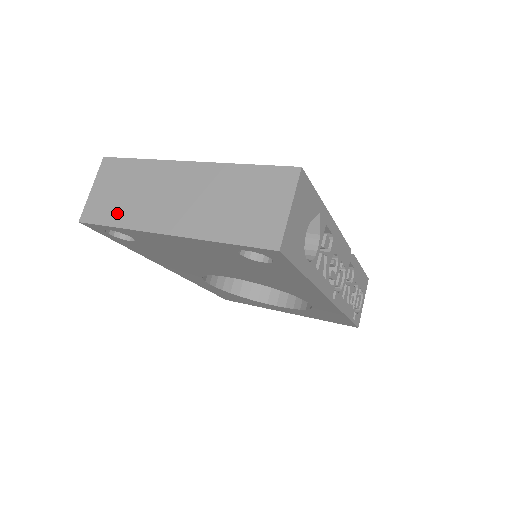
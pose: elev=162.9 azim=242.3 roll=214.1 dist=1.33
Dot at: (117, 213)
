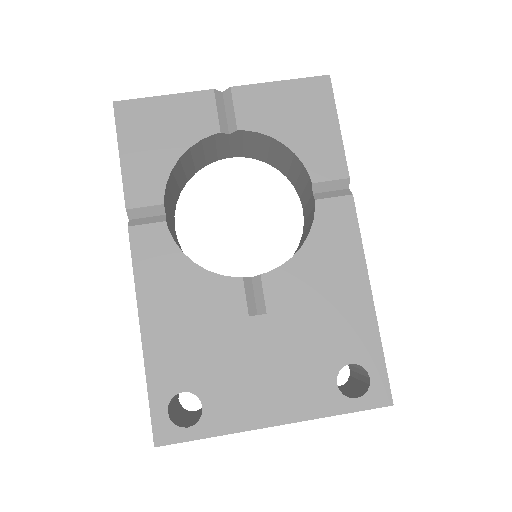
Dot at: occluded
